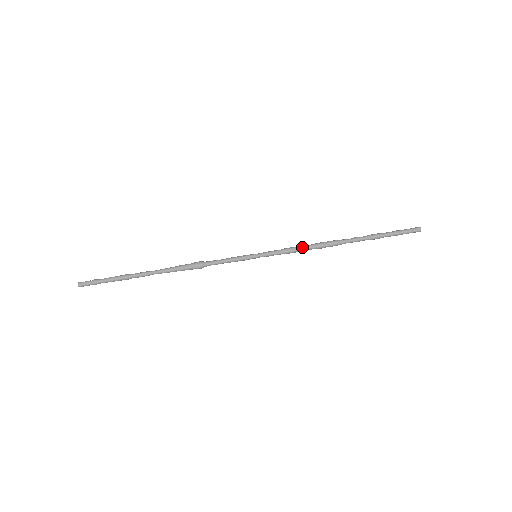
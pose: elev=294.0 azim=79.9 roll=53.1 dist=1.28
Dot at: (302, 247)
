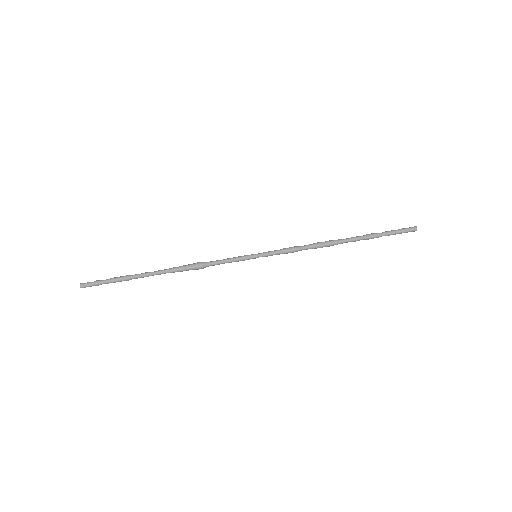
Dot at: (301, 247)
